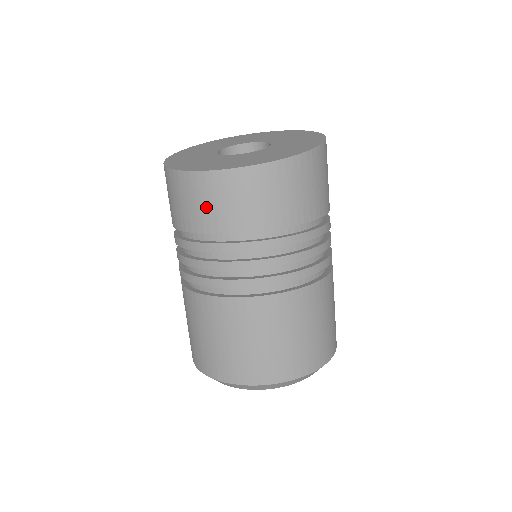
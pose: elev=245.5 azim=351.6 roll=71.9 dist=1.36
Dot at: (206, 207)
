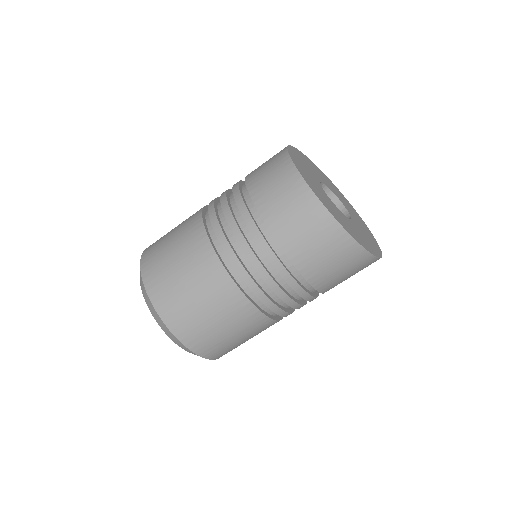
Dot at: (267, 178)
